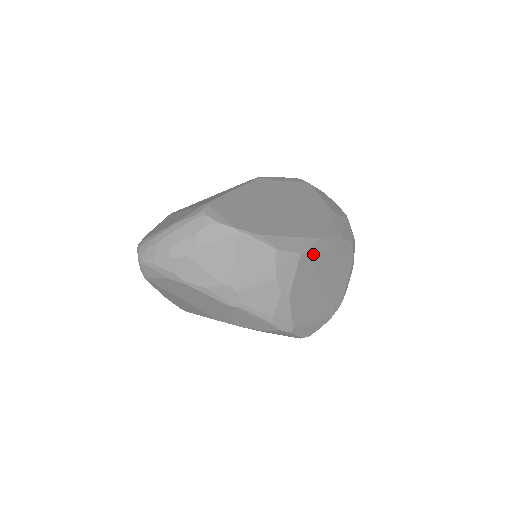
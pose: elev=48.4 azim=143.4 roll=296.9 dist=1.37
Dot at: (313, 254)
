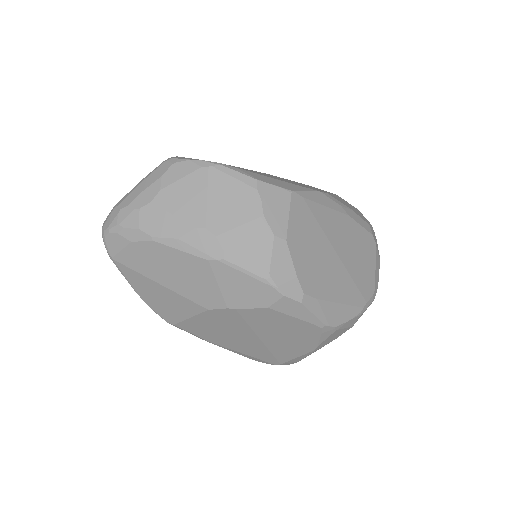
Dot at: (311, 201)
